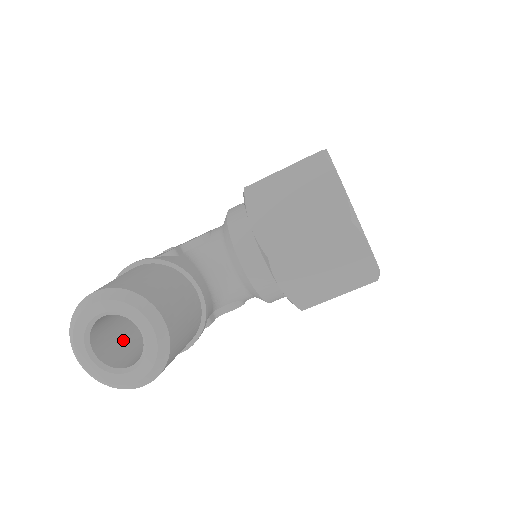
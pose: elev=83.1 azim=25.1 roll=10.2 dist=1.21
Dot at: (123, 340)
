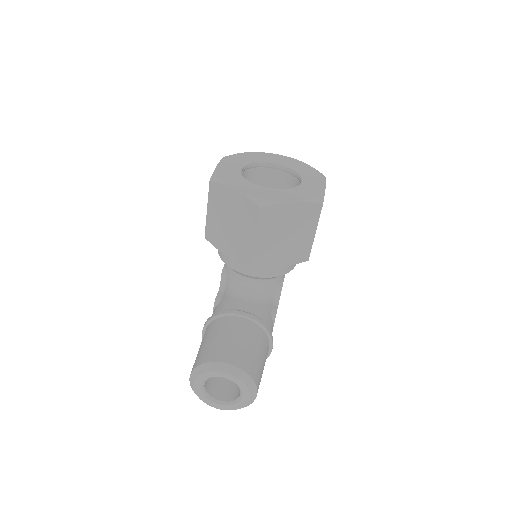
Dot at: occluded
